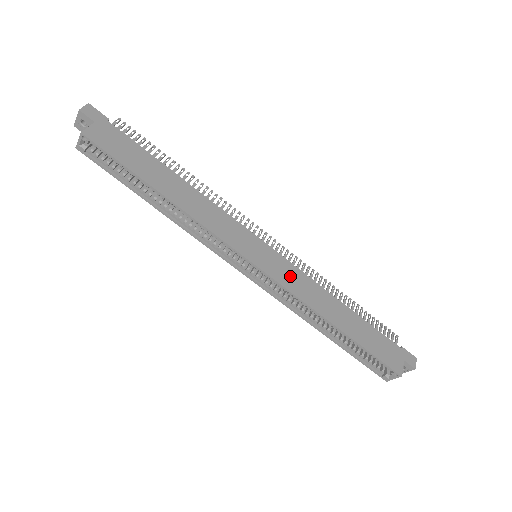
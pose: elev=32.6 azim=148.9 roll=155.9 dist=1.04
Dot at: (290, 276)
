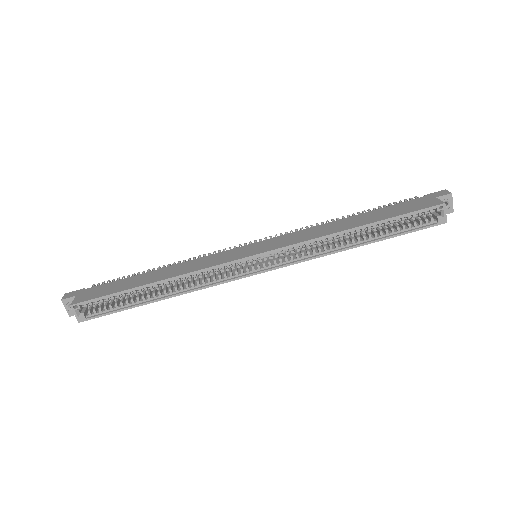
Dot at: (289, 239)
